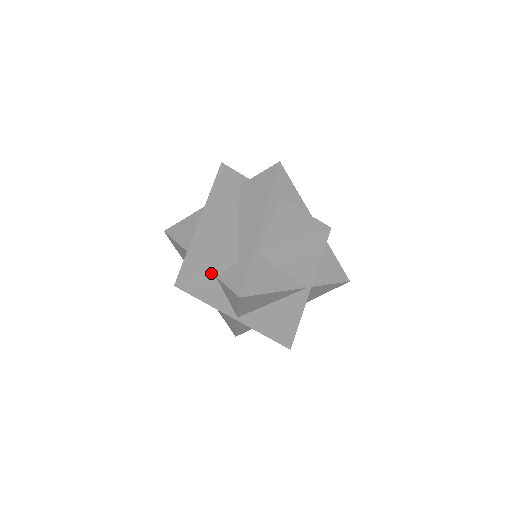
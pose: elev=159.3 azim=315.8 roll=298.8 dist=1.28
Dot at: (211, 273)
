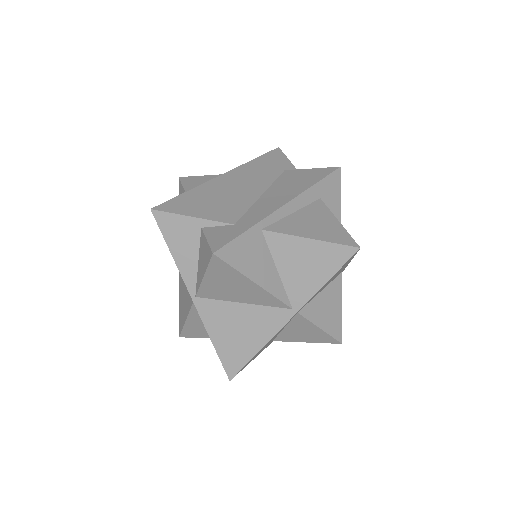
Dot at: (199, 219)
